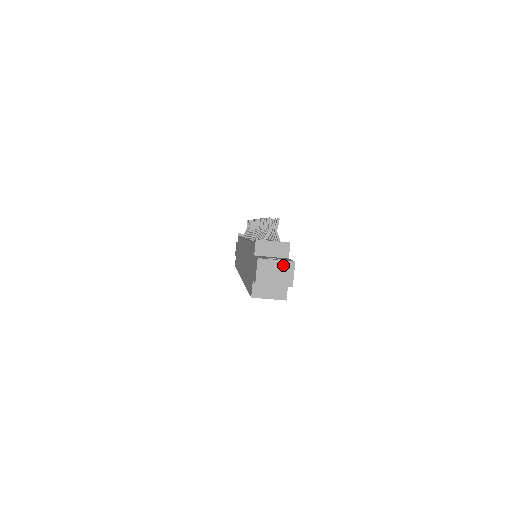
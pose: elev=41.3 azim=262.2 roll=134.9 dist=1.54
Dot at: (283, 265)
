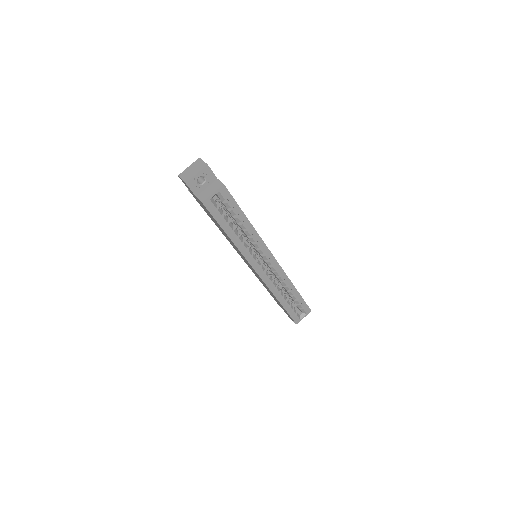
Dot at: (194, 165)
